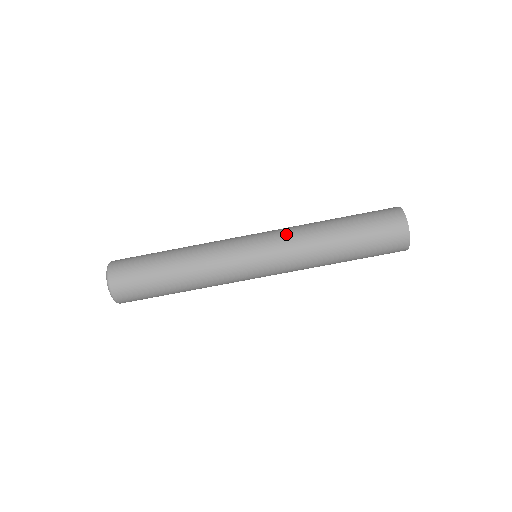
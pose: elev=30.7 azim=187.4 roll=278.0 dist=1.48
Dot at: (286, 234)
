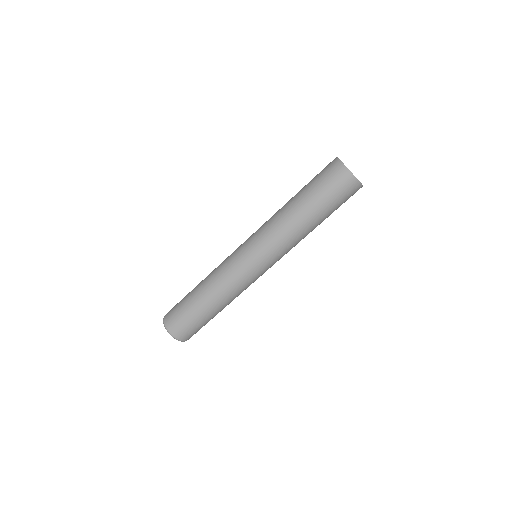
Dot at: (263, 224)
